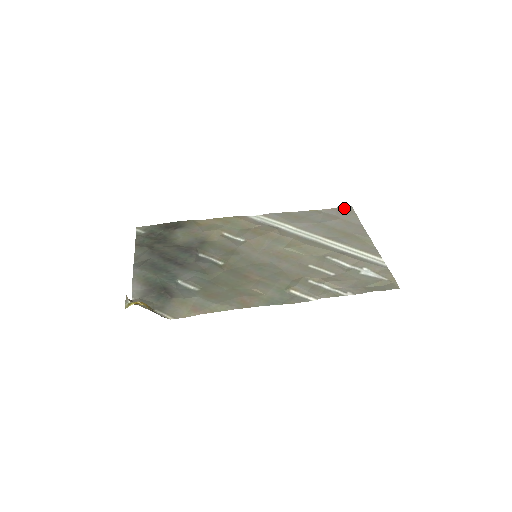
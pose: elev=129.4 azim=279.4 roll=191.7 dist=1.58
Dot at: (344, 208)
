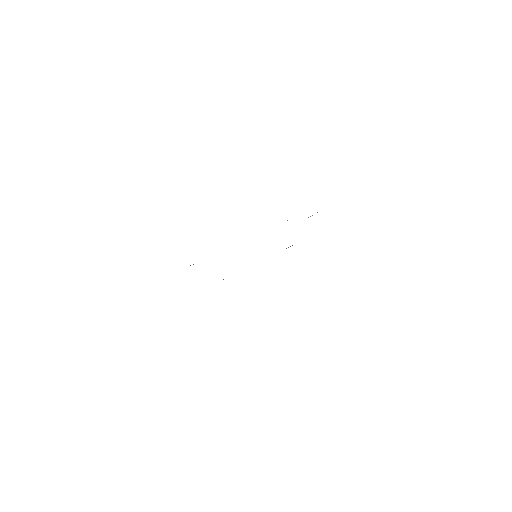
Dot at: occluded
